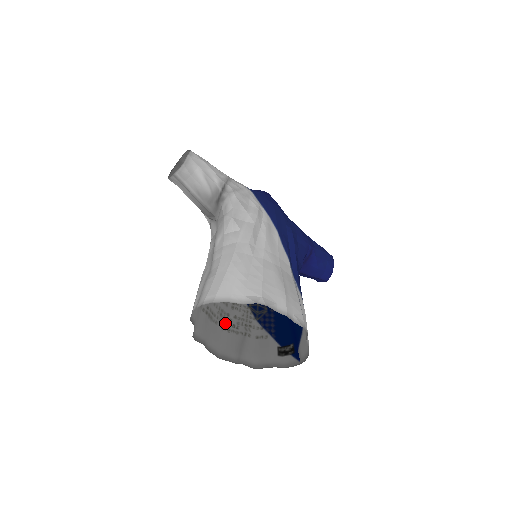
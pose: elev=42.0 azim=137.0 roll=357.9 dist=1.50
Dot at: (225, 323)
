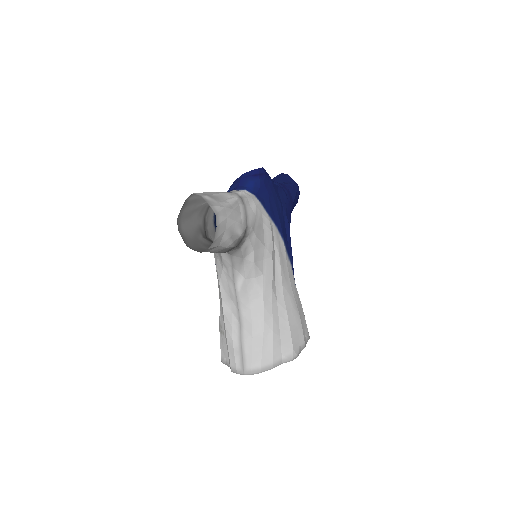
Dot at: occluded
